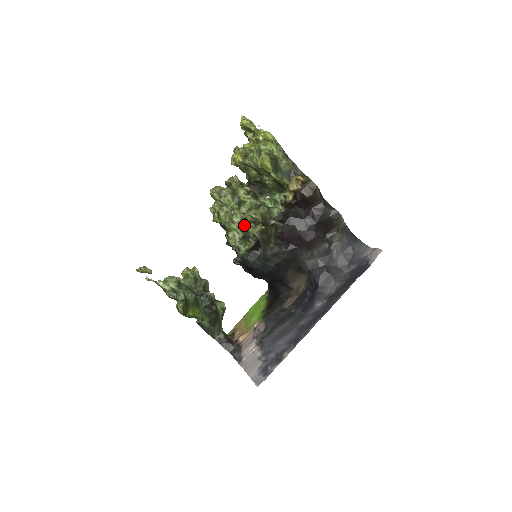
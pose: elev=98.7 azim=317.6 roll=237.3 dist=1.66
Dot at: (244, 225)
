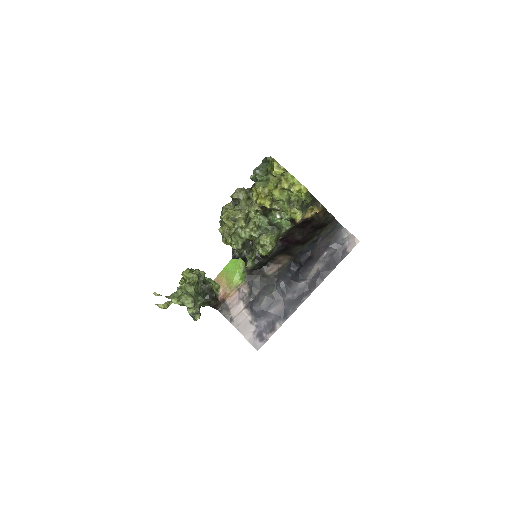
Dot at: (258, 250)
